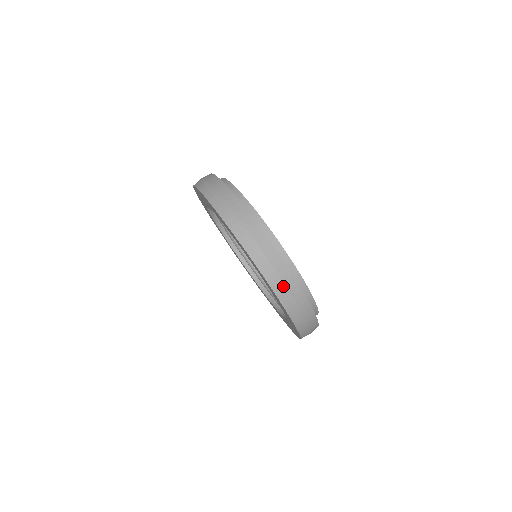
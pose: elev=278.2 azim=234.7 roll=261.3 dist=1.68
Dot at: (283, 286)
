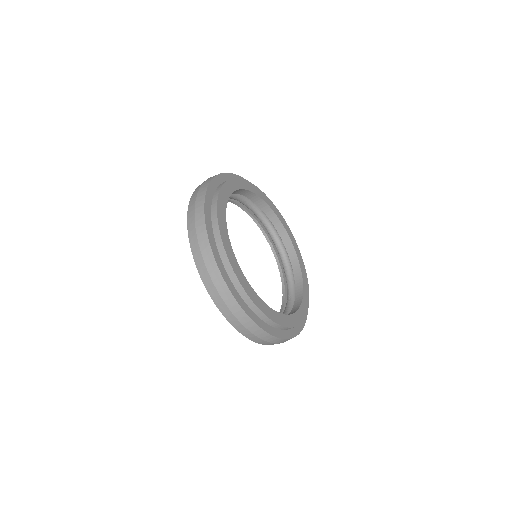
Dot at: occluded
